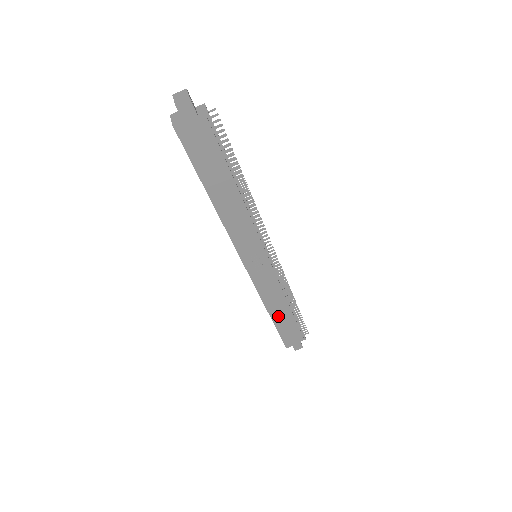
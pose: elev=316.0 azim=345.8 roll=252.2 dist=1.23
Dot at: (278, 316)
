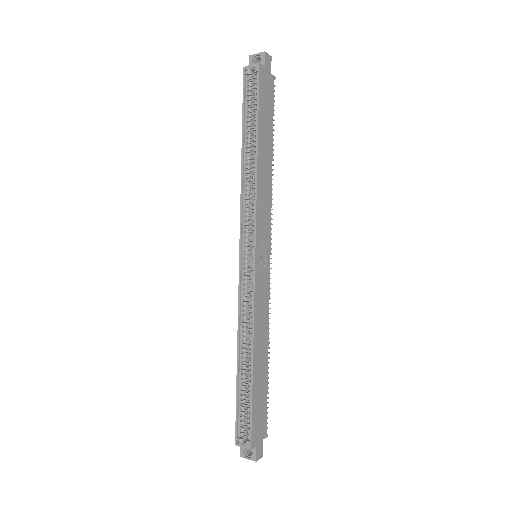
Dot at: (258, 367)
